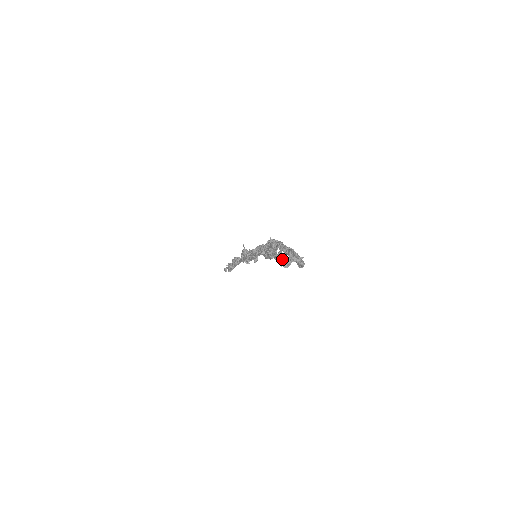
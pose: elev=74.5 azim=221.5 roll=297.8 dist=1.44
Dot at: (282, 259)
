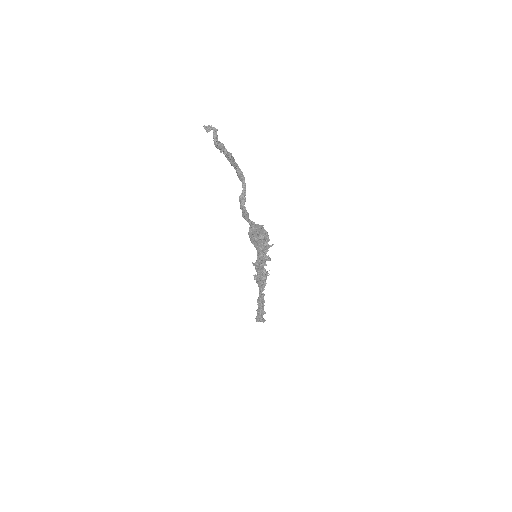
Dot at: (210, 127)
